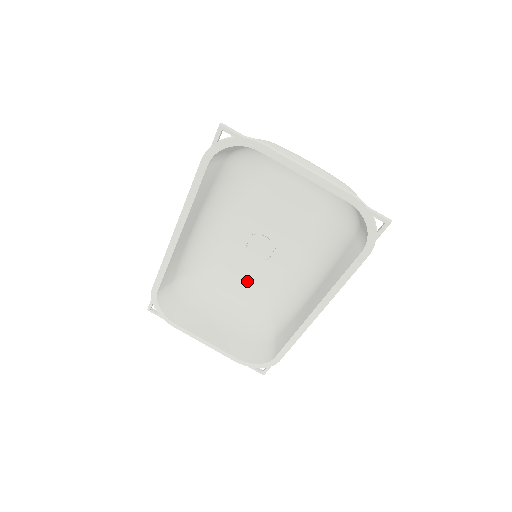
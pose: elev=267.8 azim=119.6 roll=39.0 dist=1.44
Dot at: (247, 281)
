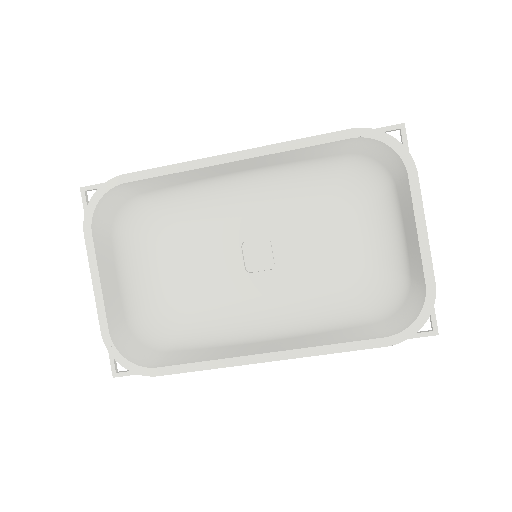
Dot at: (199, 272)
